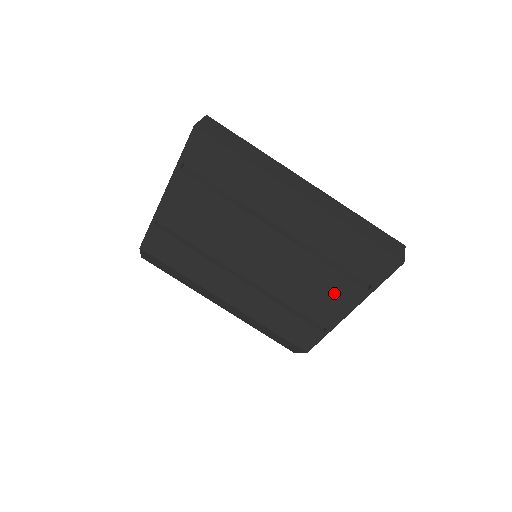
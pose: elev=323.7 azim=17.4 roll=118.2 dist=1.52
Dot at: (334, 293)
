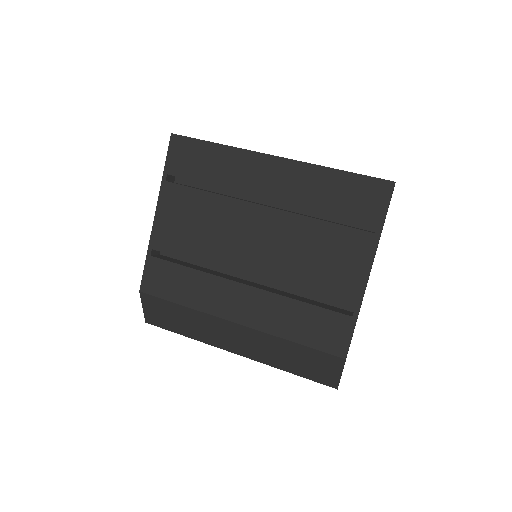
Dot at: (343, 254)
